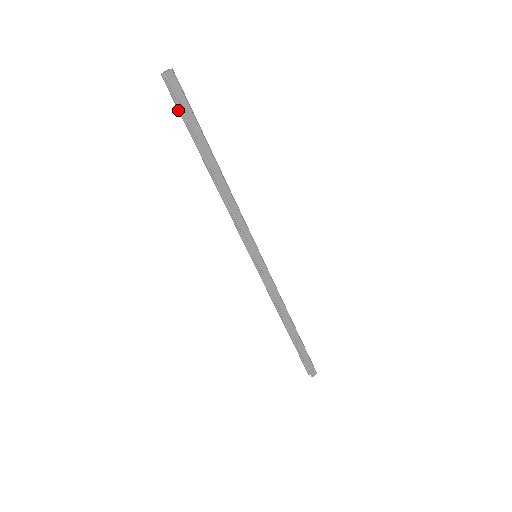
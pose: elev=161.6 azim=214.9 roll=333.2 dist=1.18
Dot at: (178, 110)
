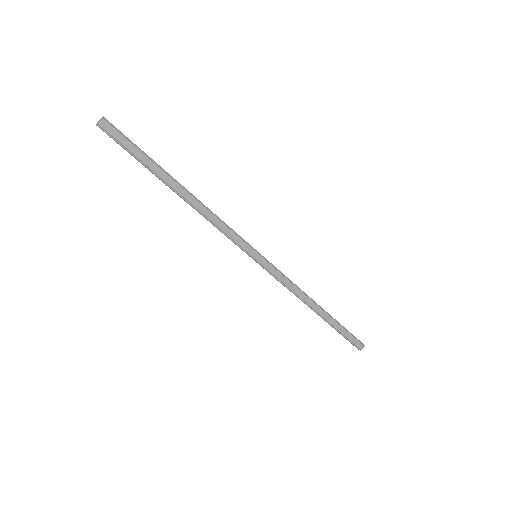
Dot at: occluded
